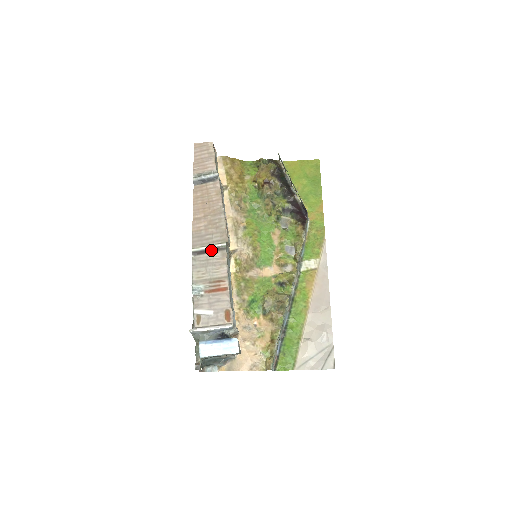
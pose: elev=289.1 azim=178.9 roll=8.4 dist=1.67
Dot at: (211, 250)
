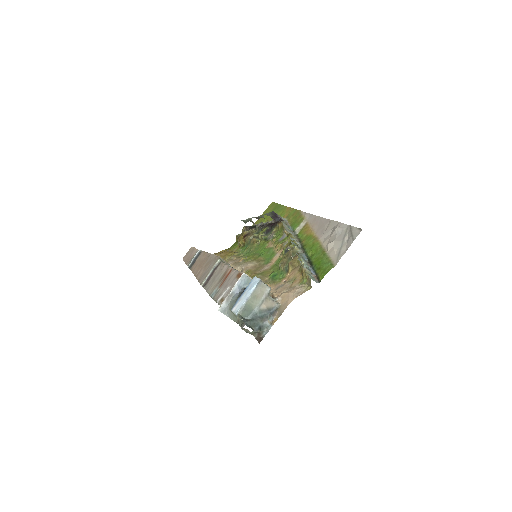
Dot at: (213, 272)
